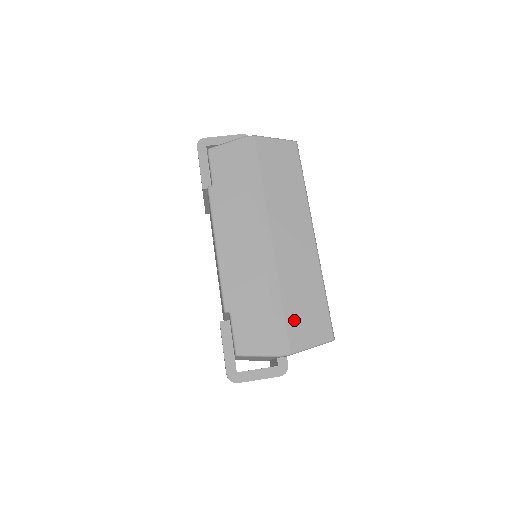
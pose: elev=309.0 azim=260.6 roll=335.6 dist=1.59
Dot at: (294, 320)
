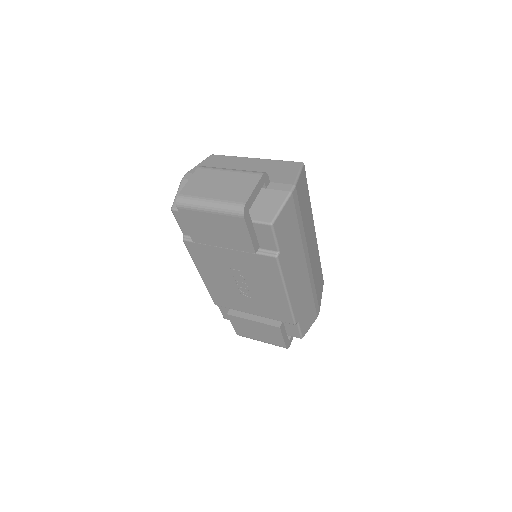
Dot at: (318, 294)
